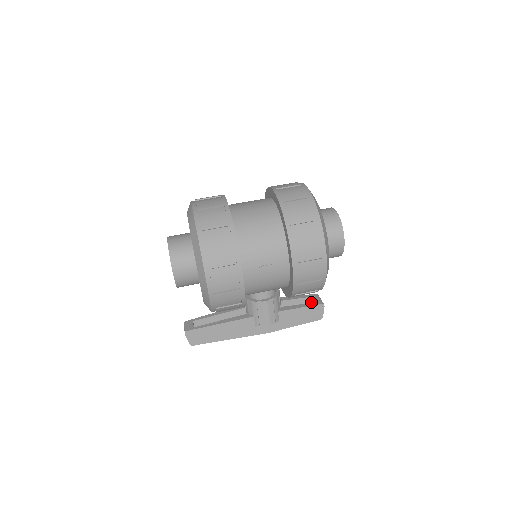
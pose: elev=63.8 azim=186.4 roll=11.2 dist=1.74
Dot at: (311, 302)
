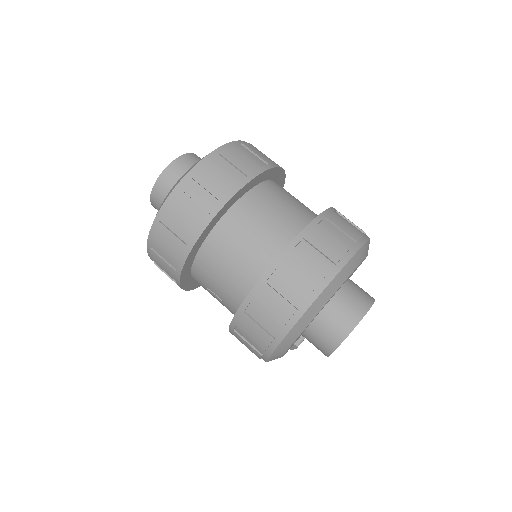
Dot at: occluded
